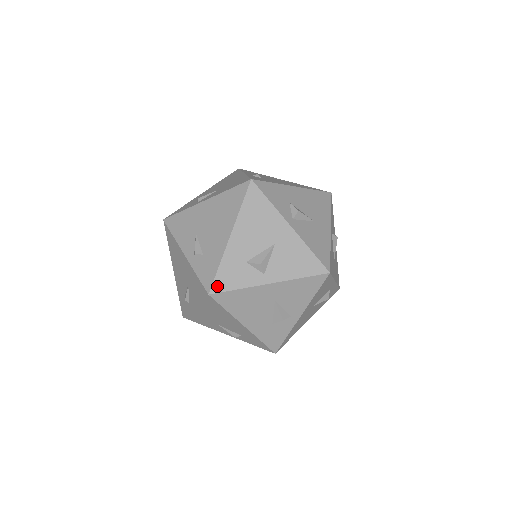
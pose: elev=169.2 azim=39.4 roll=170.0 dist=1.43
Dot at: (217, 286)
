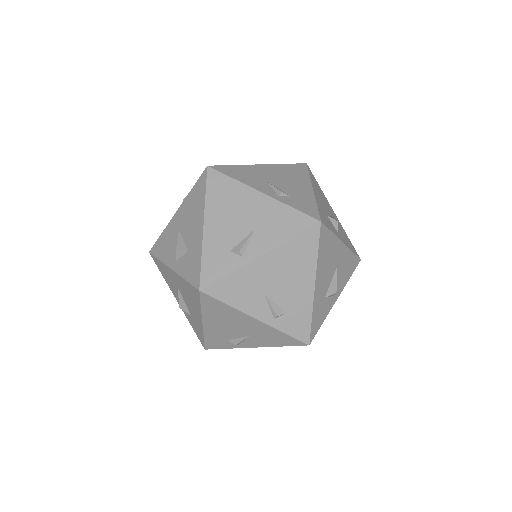
Dot at: (322, 219)
